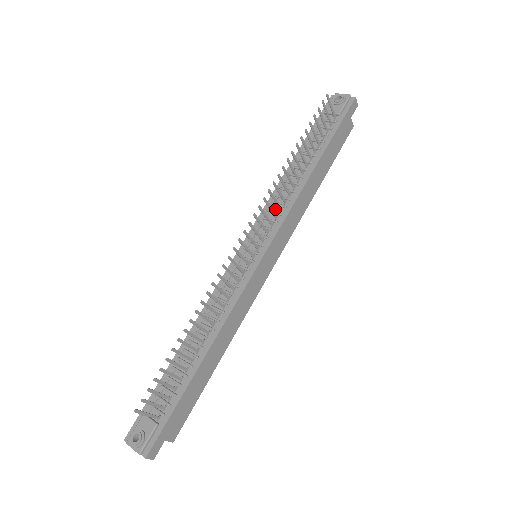
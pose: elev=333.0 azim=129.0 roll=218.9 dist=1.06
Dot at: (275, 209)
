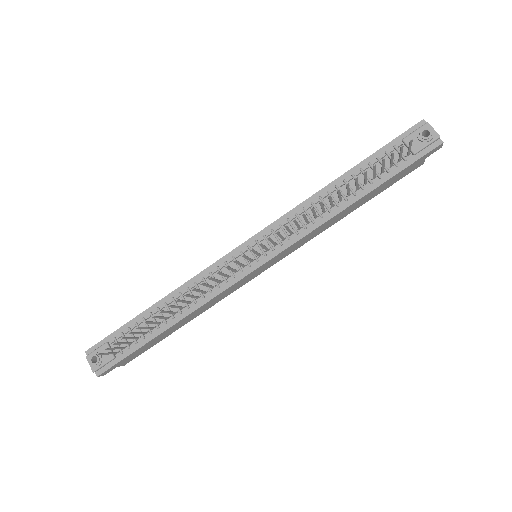
Dot at: occluded
